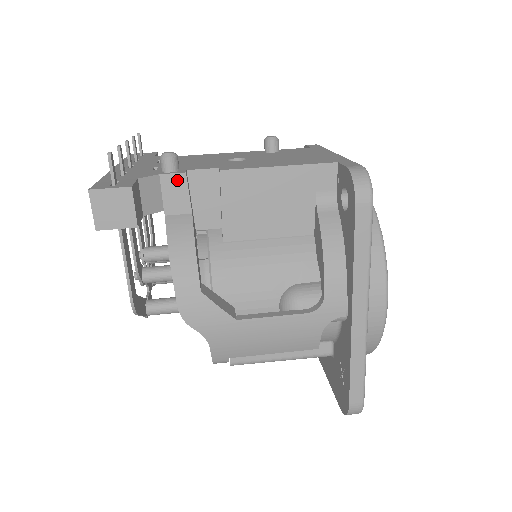
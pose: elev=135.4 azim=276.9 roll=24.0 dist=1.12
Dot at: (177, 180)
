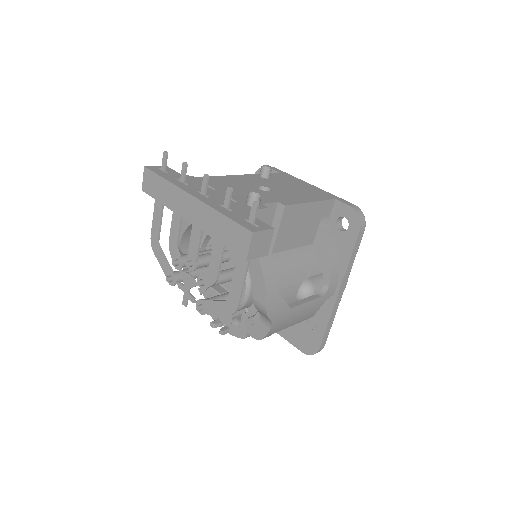
Dot at: (263, 213)
